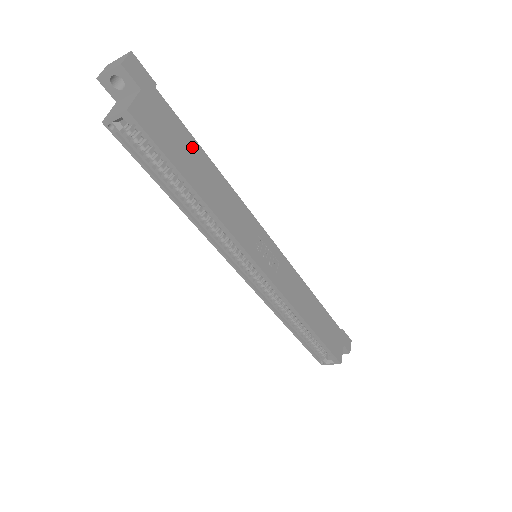
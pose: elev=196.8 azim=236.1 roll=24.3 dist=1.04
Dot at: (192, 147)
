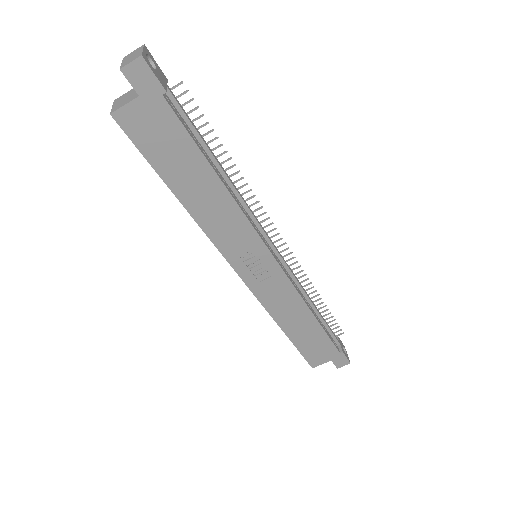
Dot at: (192, 157)
